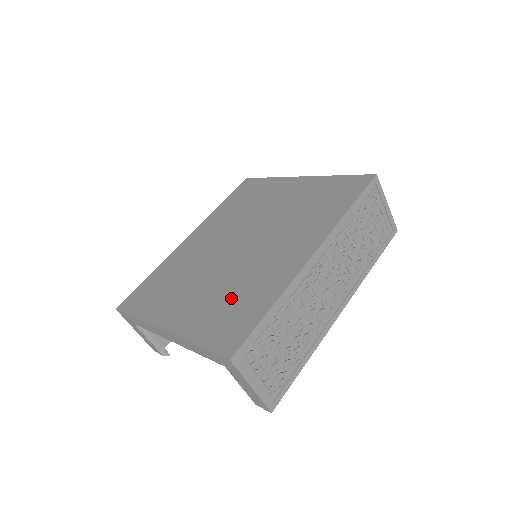
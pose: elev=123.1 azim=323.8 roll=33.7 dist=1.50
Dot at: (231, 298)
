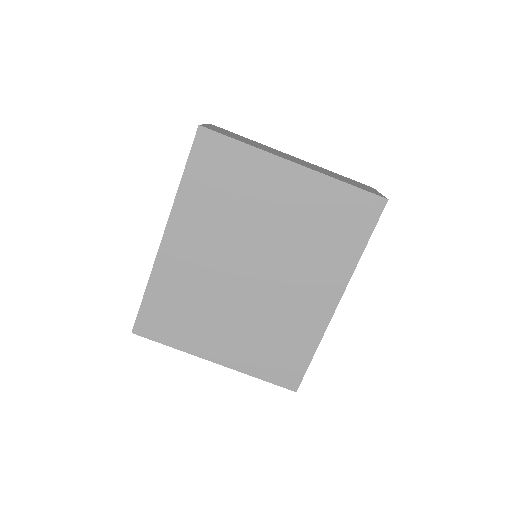
Dot at: (273, 339)
